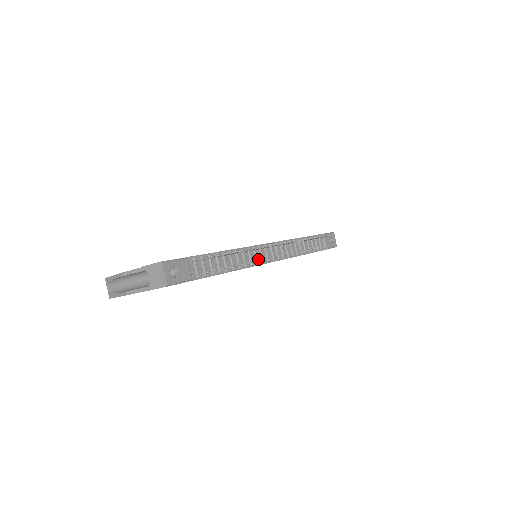
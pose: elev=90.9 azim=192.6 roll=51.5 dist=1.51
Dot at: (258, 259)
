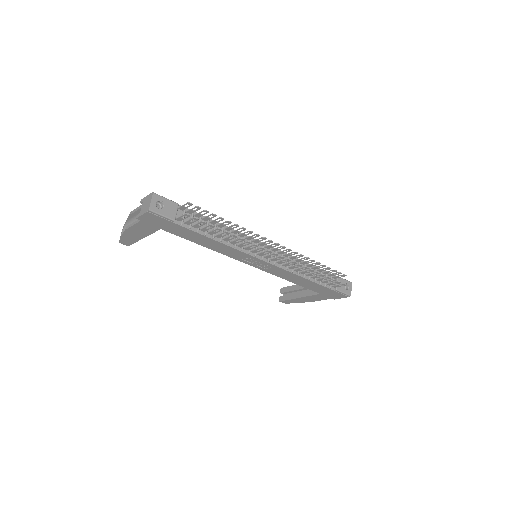
Dot at: (252, 250)
